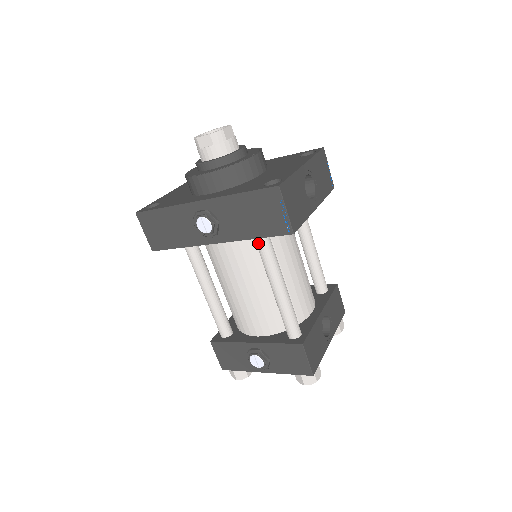
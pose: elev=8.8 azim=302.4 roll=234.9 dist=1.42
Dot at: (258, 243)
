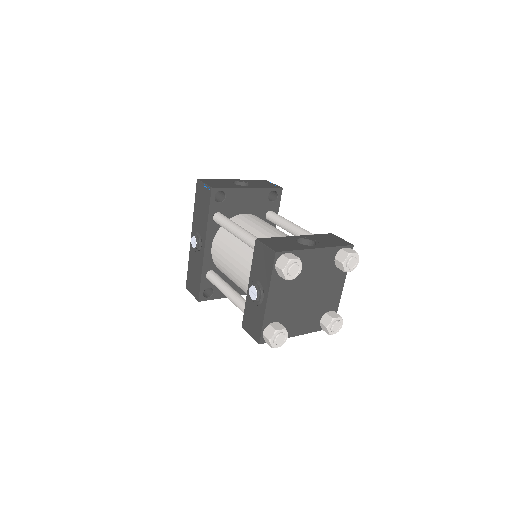
Dot at: (216, 221)
